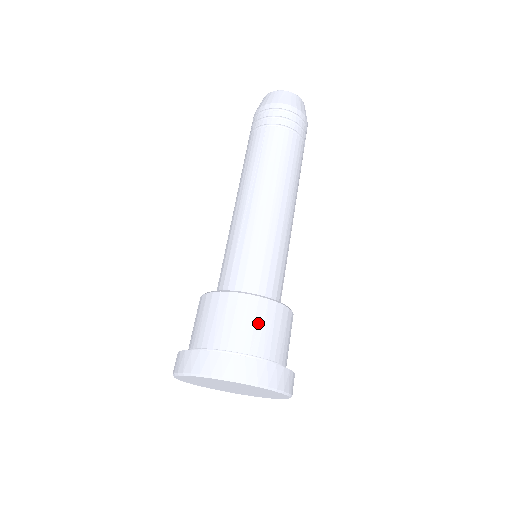
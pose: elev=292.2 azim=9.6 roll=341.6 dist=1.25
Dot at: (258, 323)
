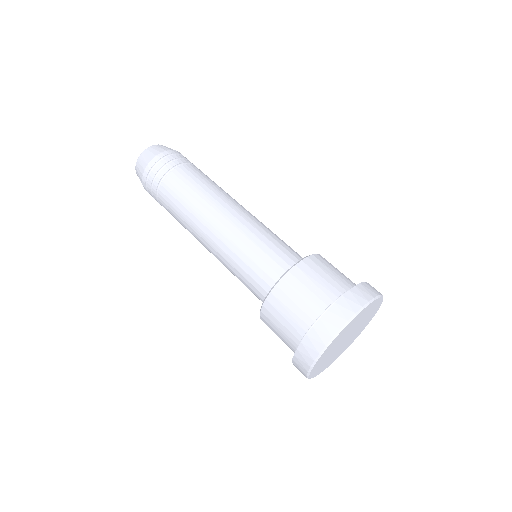
Dot at: (308, 285)
